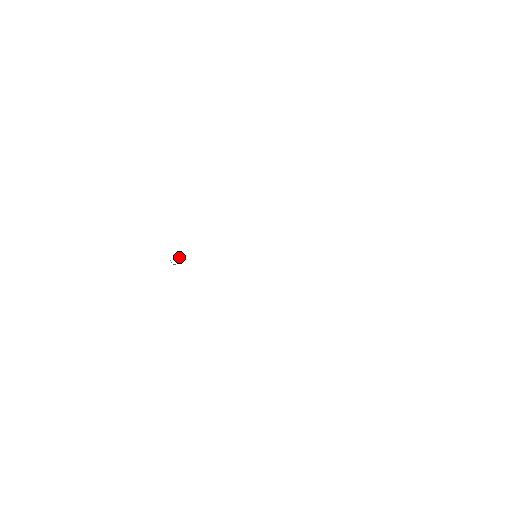
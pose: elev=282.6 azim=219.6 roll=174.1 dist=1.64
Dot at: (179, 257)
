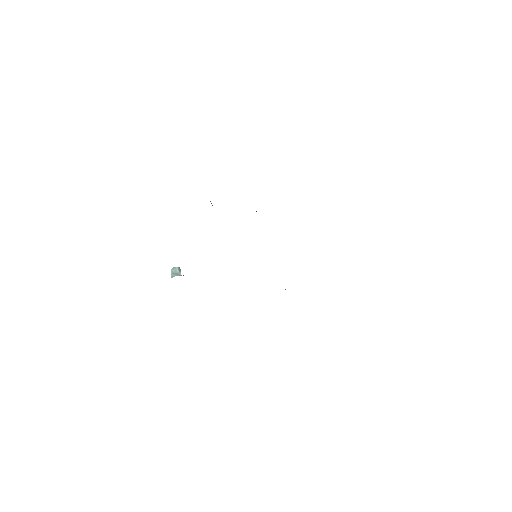
Dot at: (178, 272)
